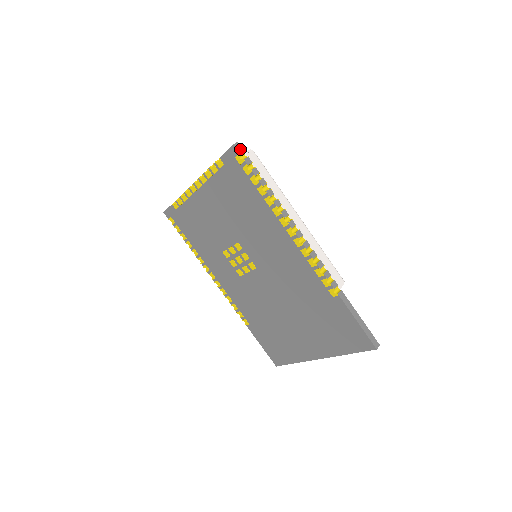
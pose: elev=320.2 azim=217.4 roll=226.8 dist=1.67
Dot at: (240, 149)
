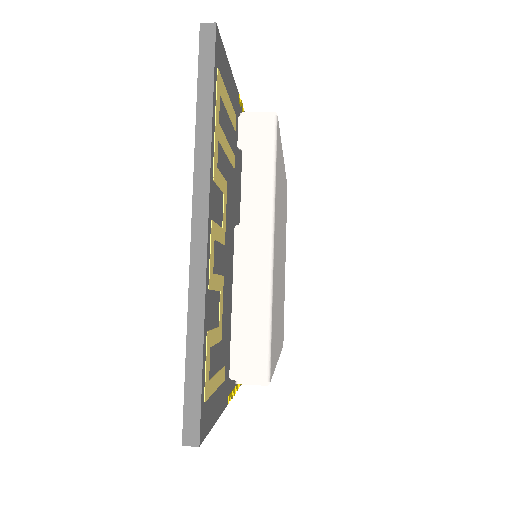
Dot at: occluded
